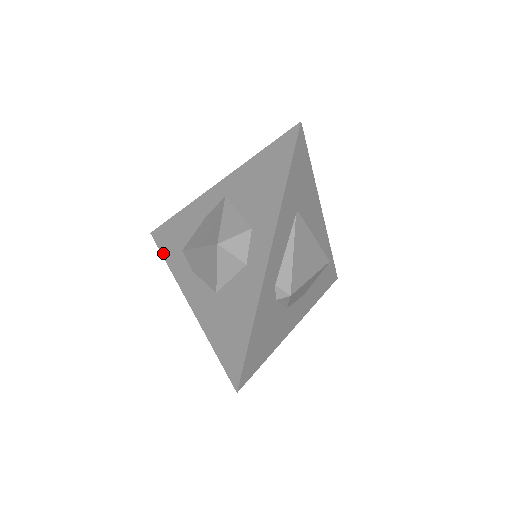
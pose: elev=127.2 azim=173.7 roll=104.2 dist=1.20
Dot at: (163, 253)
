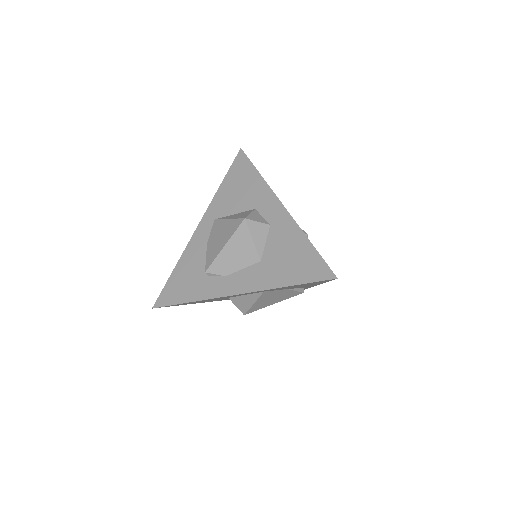
Dot at: (181, 301)
